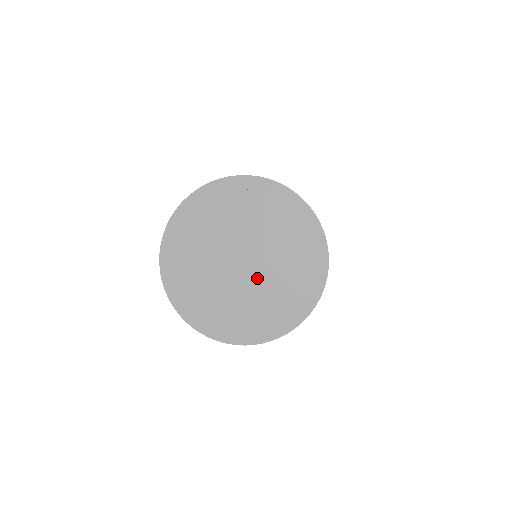
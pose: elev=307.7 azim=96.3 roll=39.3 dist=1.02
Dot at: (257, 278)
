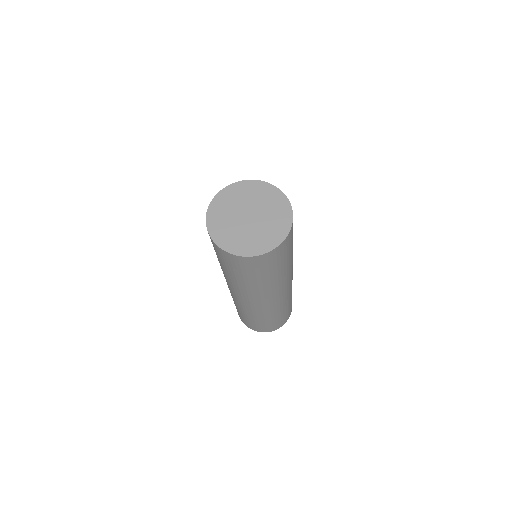
Dot at: (255, 225)
